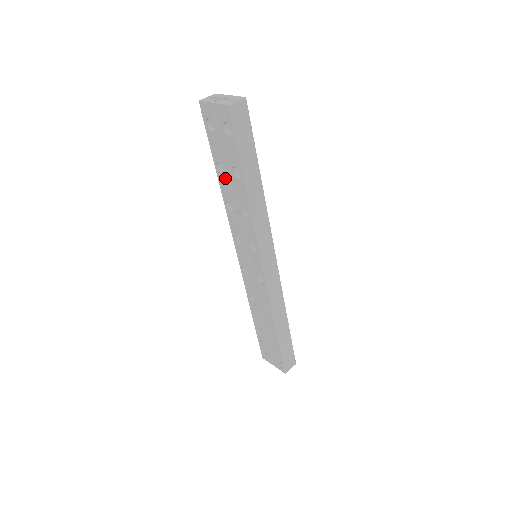
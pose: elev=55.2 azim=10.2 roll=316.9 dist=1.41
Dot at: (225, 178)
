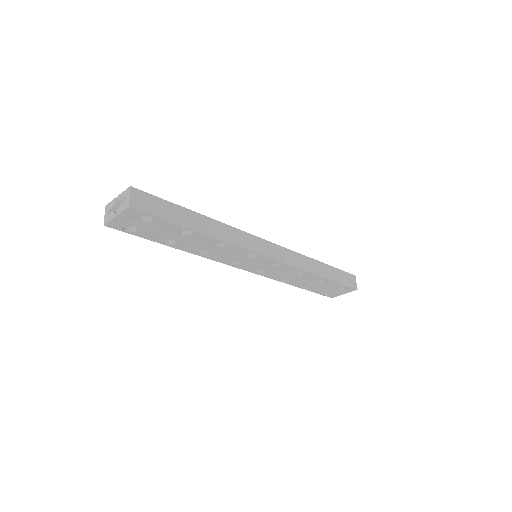
Dot at: (180, 243)
